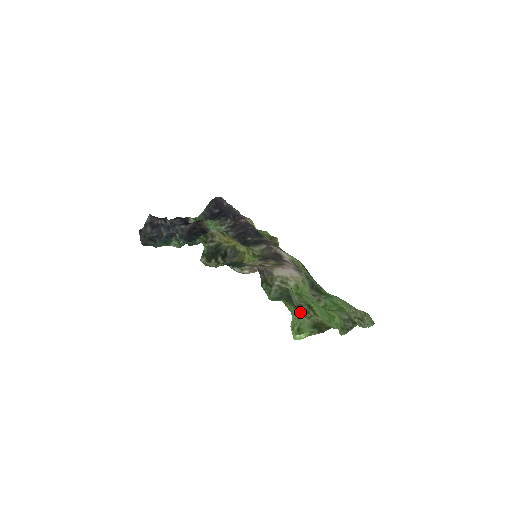
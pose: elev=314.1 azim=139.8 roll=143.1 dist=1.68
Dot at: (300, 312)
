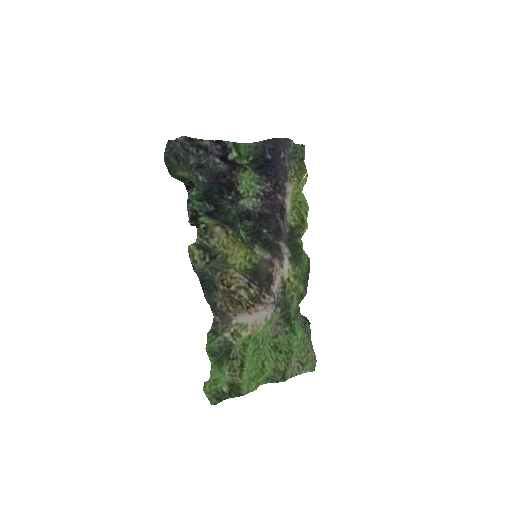
Dot at: (227, 368)
